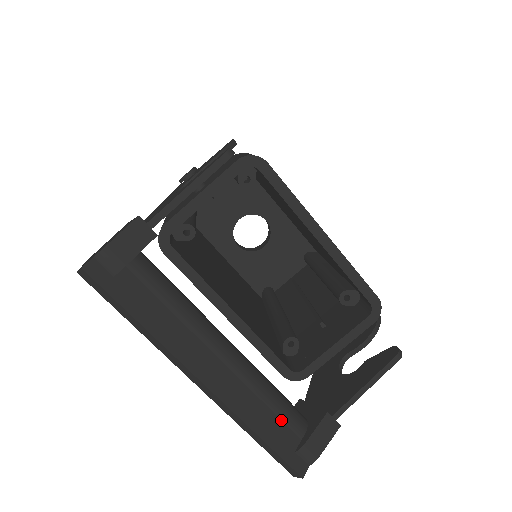
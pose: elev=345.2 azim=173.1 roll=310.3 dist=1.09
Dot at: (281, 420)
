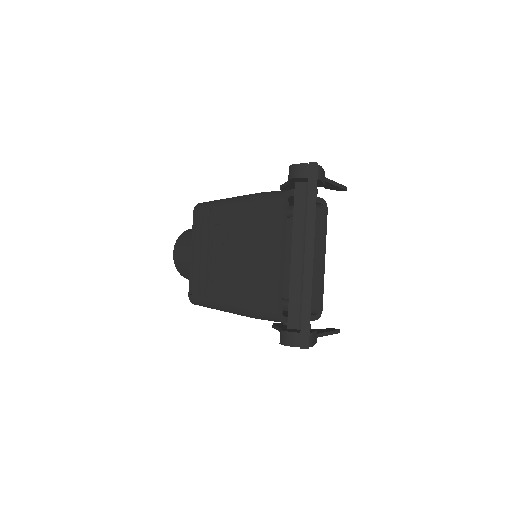
Dot at: occluded
